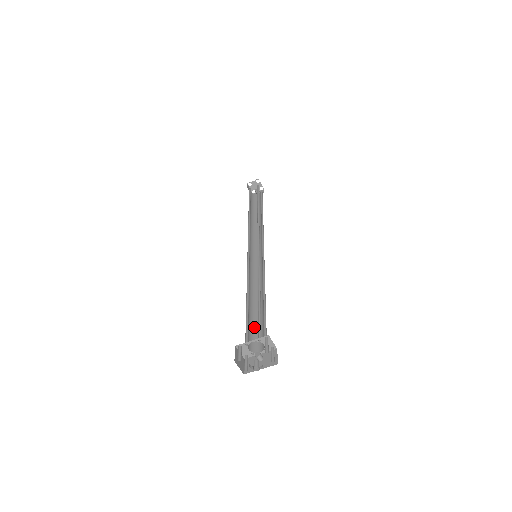
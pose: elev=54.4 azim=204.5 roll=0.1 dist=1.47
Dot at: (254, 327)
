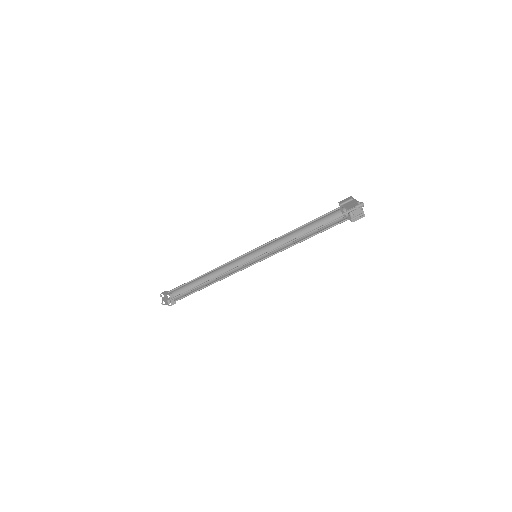
Dot at: (323, 226)
